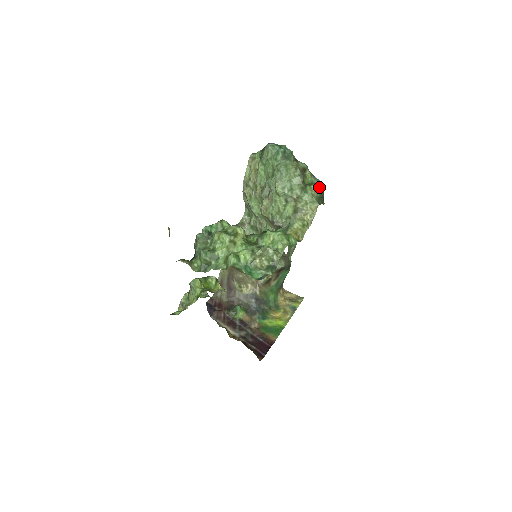
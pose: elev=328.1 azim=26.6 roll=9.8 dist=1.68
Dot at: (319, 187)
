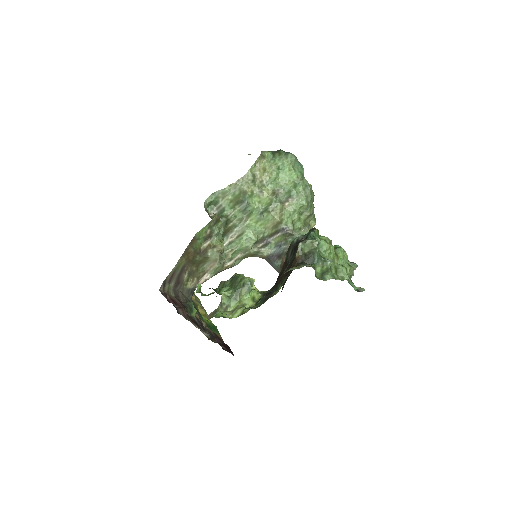
Dot at: occluded
